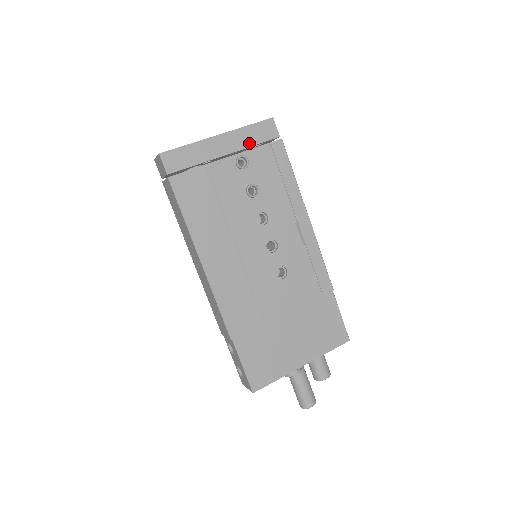
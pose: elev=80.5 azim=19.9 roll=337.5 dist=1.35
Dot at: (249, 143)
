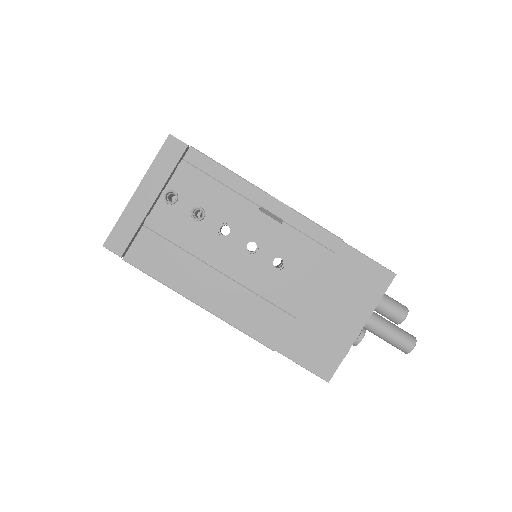
Dot at: (166, 175)
